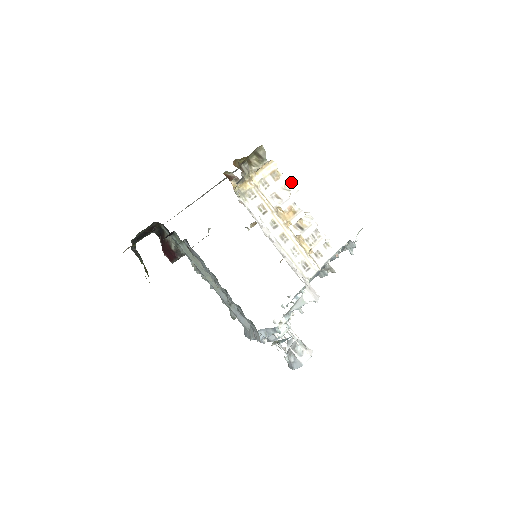
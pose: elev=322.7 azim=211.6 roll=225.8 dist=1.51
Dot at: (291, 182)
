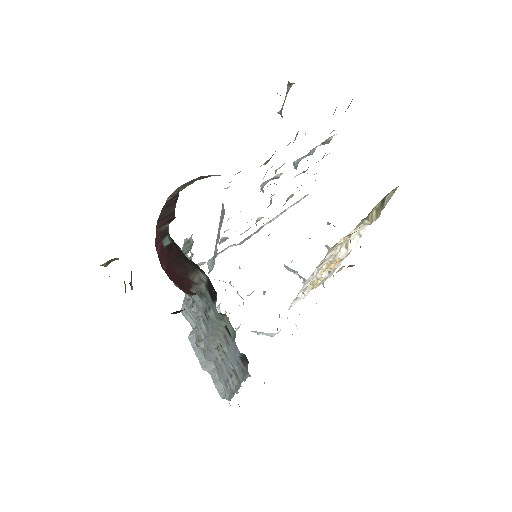
Dot at: occluded
